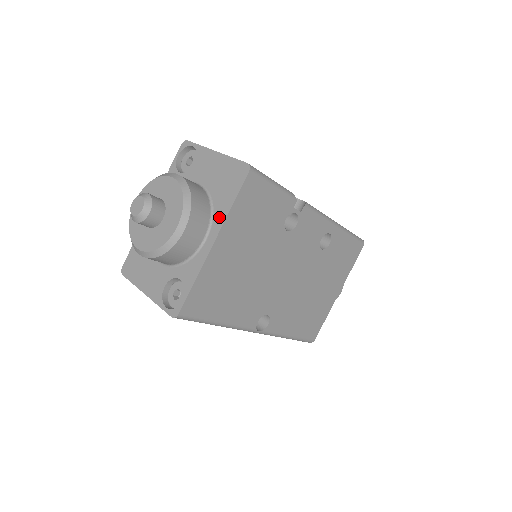
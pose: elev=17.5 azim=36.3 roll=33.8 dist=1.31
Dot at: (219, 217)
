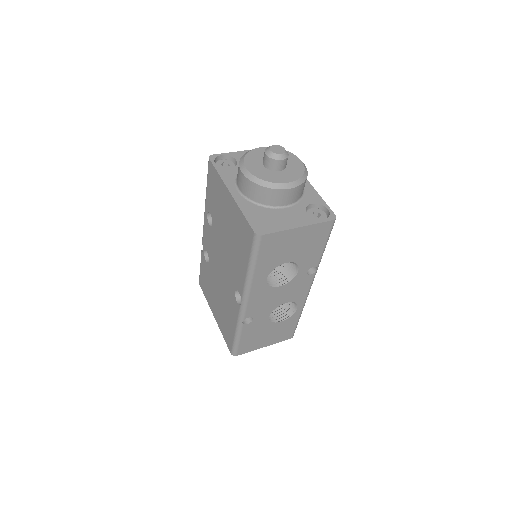
Dot at: occluded
